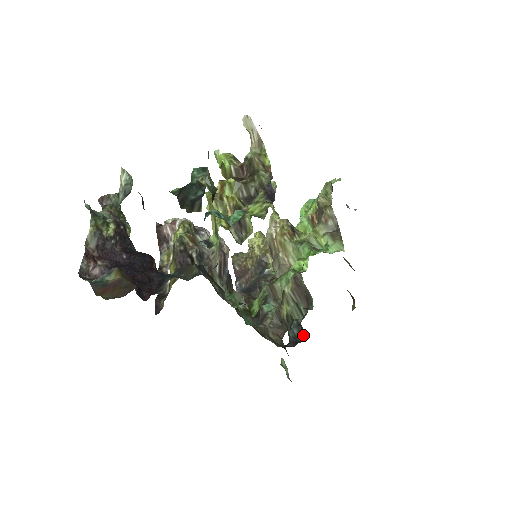
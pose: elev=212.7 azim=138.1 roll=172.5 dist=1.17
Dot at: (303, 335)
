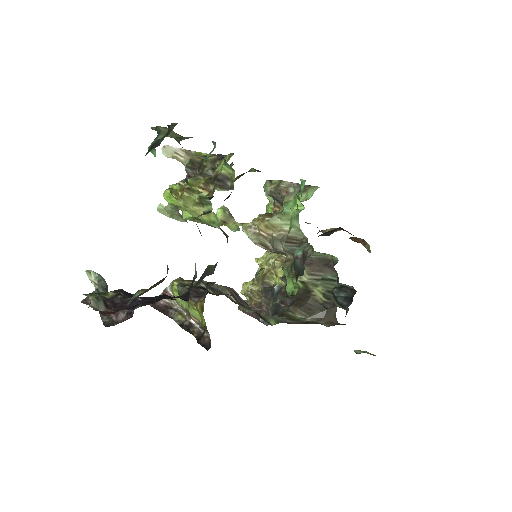
Dot at: (351, 291)
